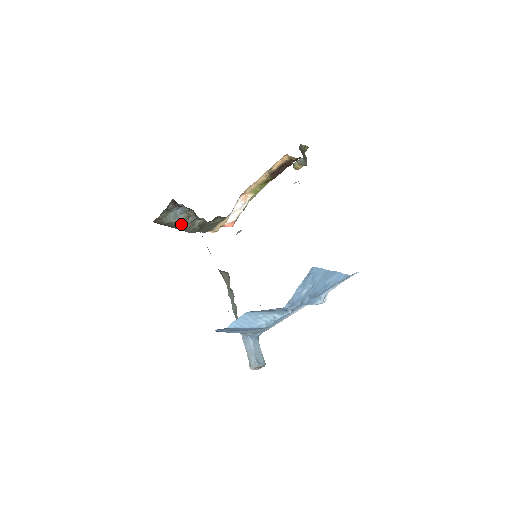
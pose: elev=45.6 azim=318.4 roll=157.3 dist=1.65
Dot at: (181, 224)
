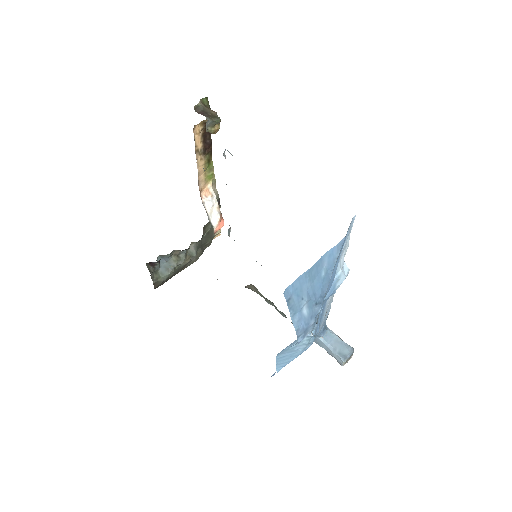
Dot at: (179, 266)
